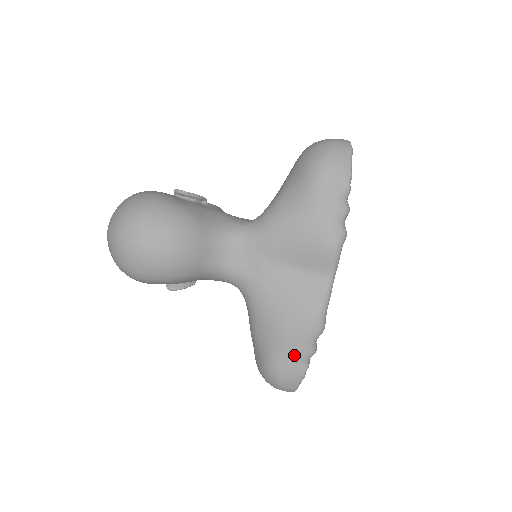
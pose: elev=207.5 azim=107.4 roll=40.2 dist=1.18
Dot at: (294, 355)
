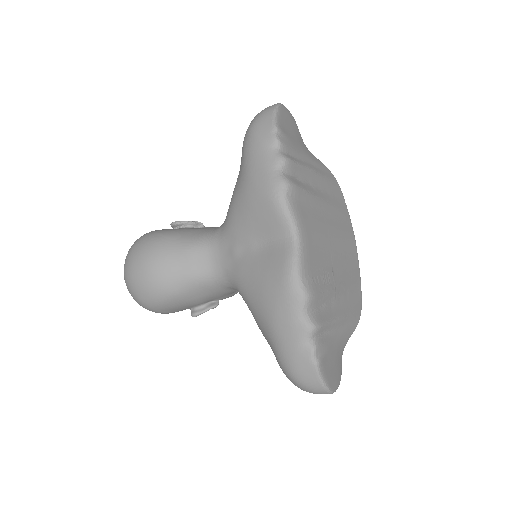
Dot at: (290, 337)
